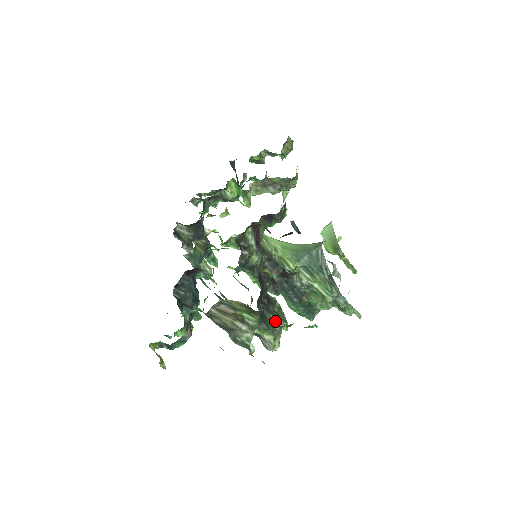
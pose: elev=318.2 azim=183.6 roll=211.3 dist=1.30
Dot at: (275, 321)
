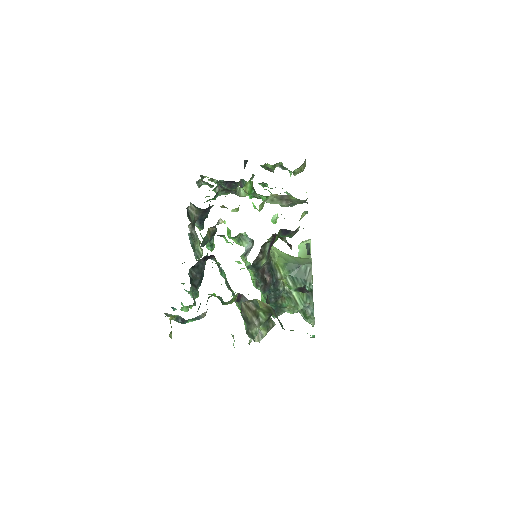
Dot at: (271, 320)
